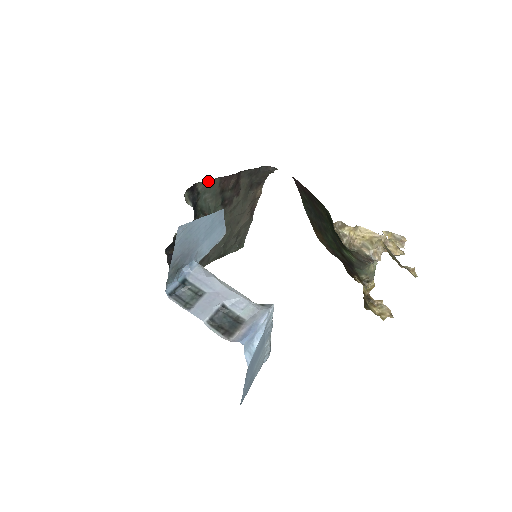
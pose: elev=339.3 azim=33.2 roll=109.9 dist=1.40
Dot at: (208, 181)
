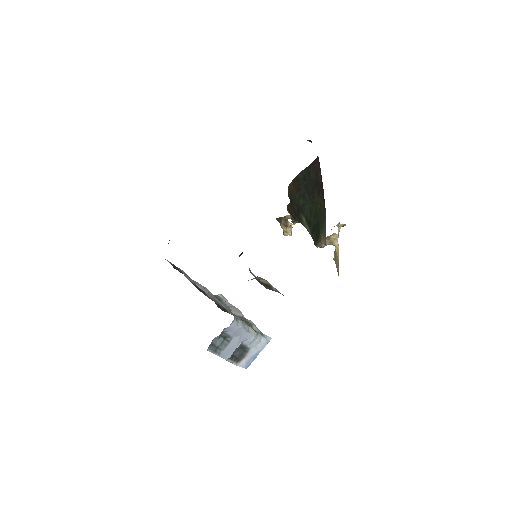
Dot at: occluded
